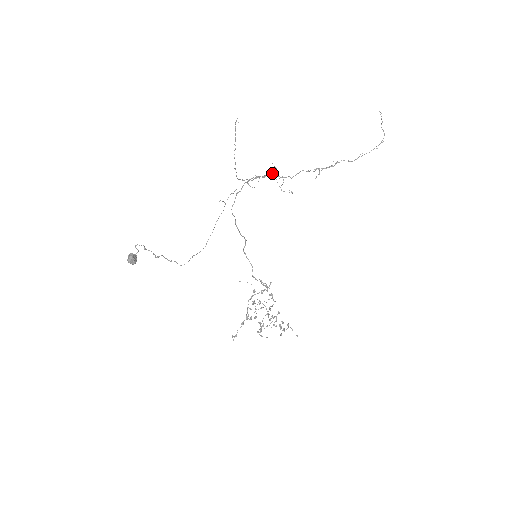
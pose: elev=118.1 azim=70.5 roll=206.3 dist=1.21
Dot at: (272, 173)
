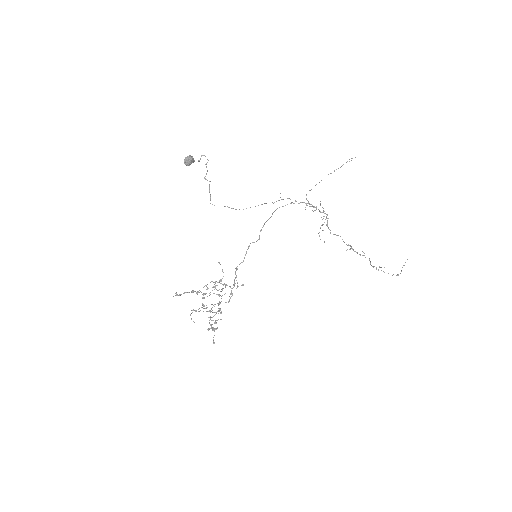
Dot at: (327, 215)
